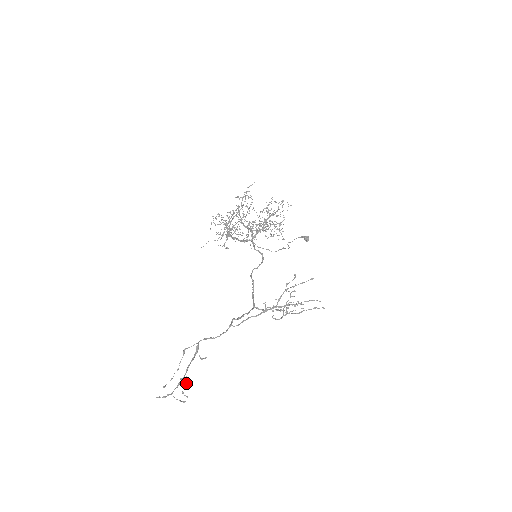
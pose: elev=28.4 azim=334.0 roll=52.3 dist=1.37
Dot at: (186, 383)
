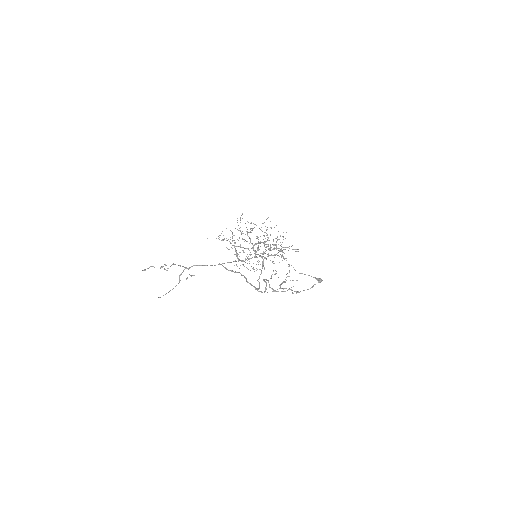
Dot at: occluded
